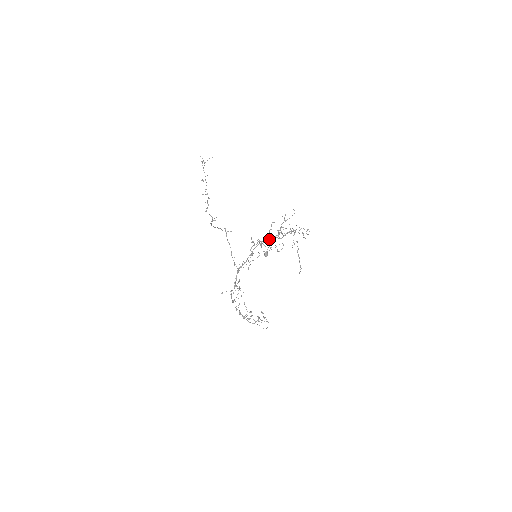
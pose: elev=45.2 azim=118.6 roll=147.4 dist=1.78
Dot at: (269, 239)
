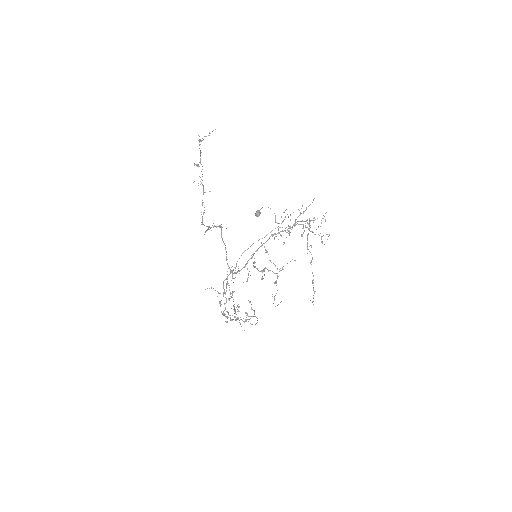
Dot at: (275, 234)
